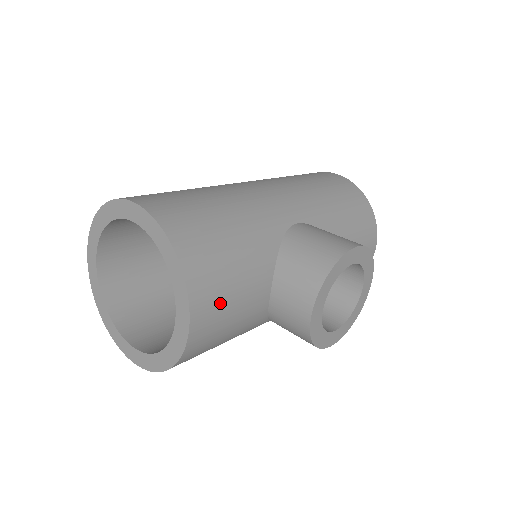
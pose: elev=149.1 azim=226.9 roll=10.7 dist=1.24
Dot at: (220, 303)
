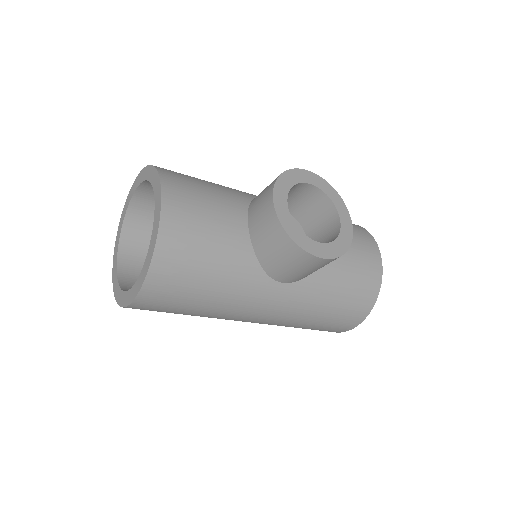
Dot at: (192, 200)
